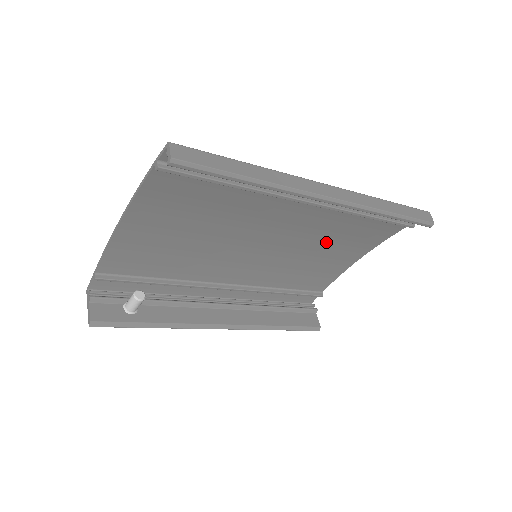
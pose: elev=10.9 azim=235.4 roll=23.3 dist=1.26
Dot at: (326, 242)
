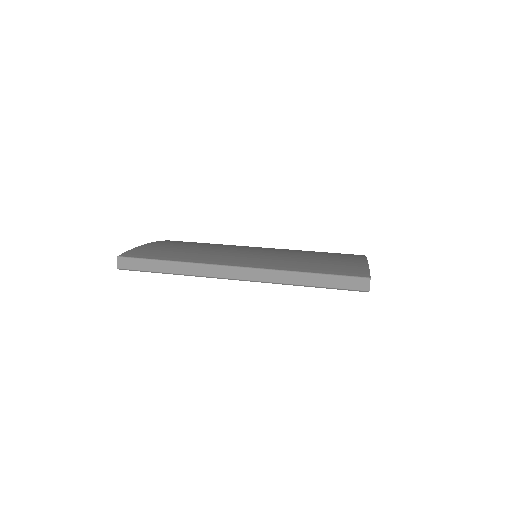
Dot at: occluded
